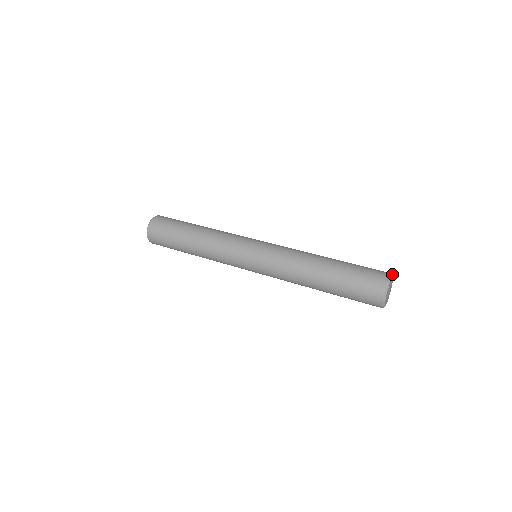
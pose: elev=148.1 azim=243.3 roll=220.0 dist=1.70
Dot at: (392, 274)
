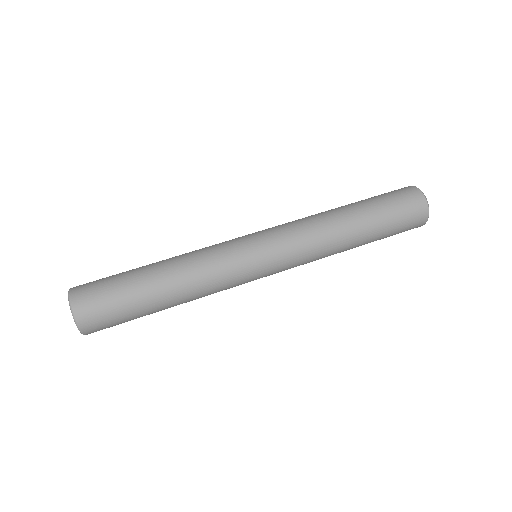
Dot at: (419, 189)
